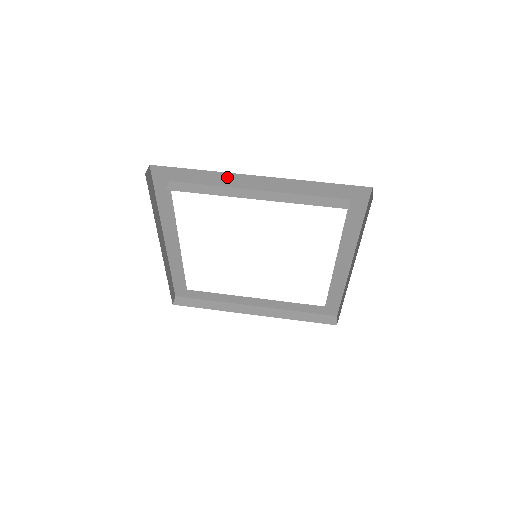
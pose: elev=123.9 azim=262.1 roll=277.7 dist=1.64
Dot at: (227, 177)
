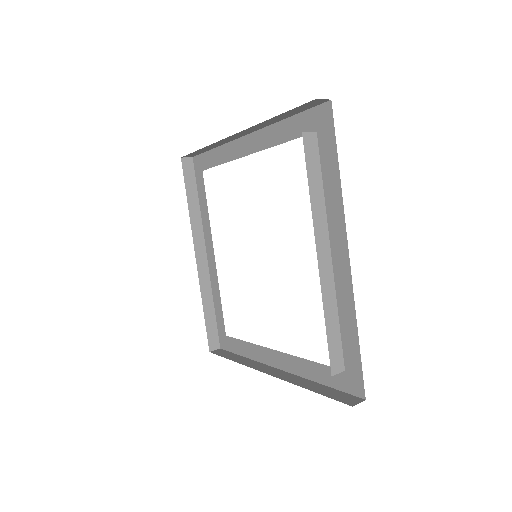
Dot at: (230, 148)
